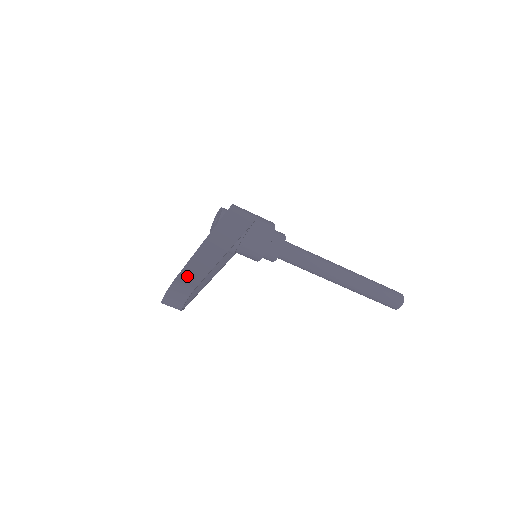
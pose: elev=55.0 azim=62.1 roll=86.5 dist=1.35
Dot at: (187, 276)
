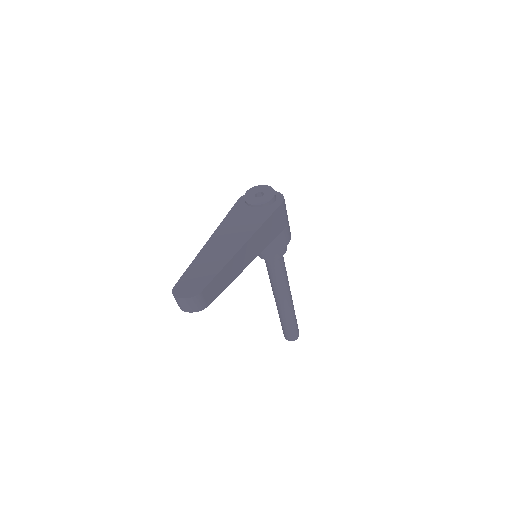
Dot at: (211, 289)
